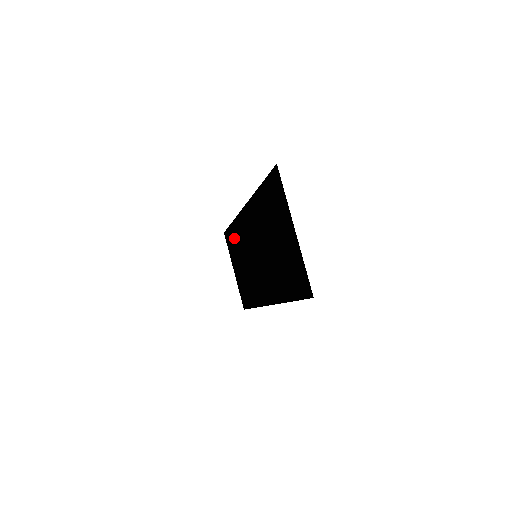
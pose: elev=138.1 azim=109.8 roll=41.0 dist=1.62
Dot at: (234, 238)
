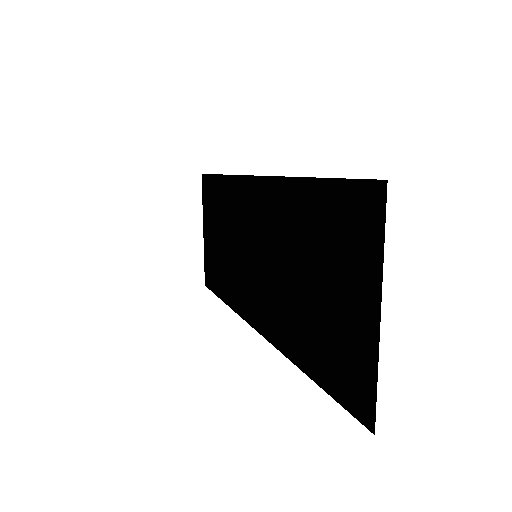
Dot at: (219, 197)
